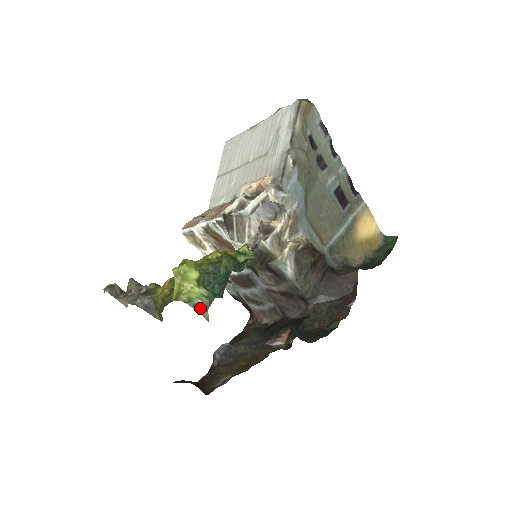
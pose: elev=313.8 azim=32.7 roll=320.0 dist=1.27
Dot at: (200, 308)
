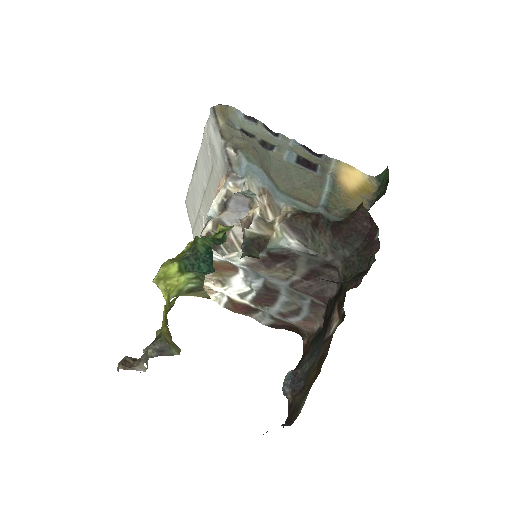
Dot at: (194, 291)
